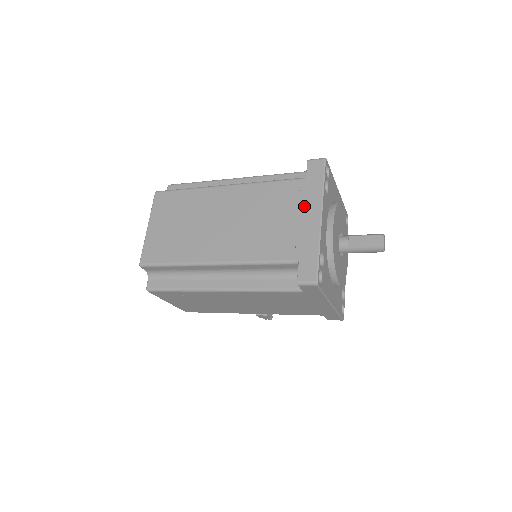
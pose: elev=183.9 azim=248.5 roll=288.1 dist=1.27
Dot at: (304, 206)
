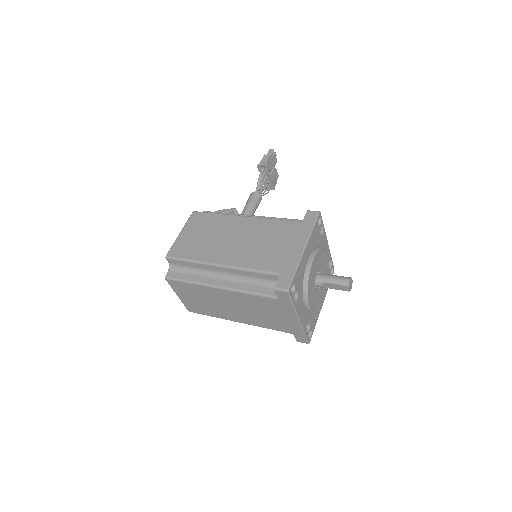
Dot at: (284, 313)
